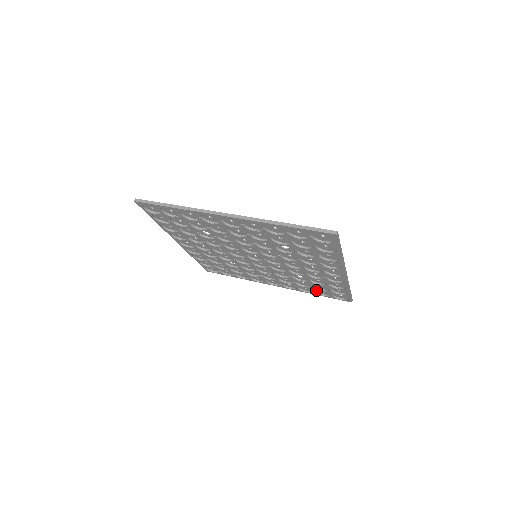
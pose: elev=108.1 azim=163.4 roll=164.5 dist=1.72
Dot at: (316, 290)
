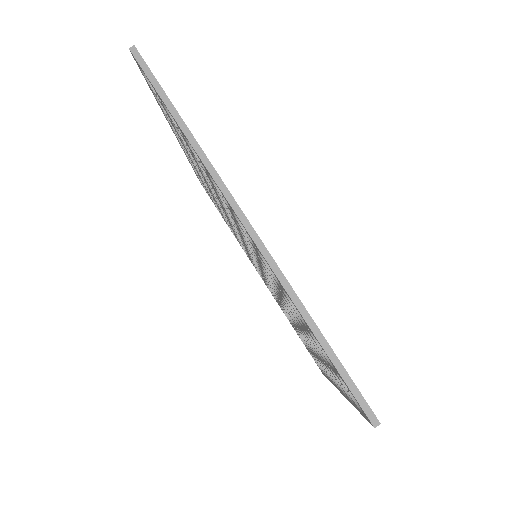
Dot at: (296, 331)
